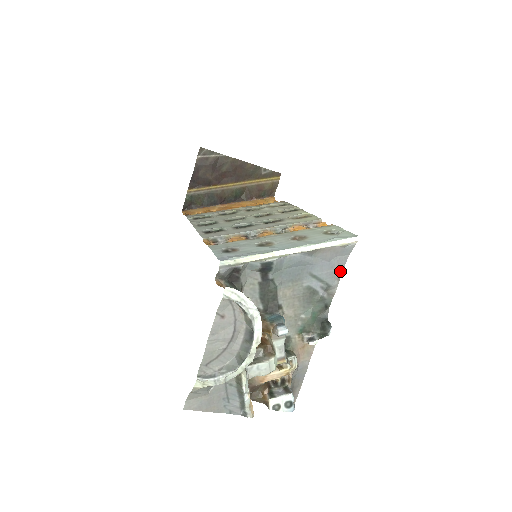
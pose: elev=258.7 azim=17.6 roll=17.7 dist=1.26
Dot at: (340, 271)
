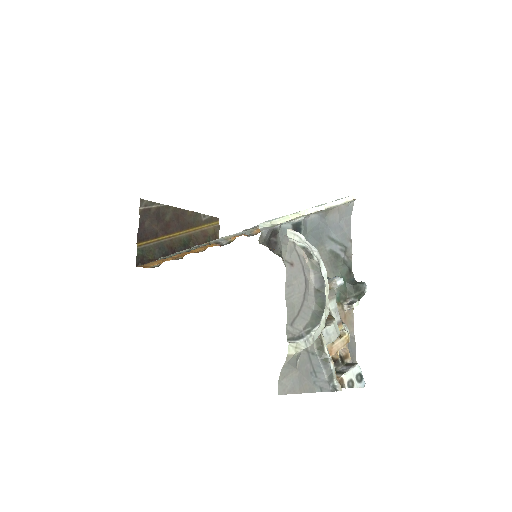
Dot at: (349, 233)
